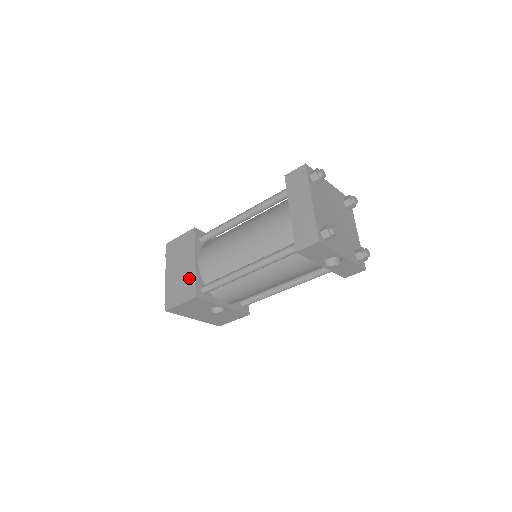
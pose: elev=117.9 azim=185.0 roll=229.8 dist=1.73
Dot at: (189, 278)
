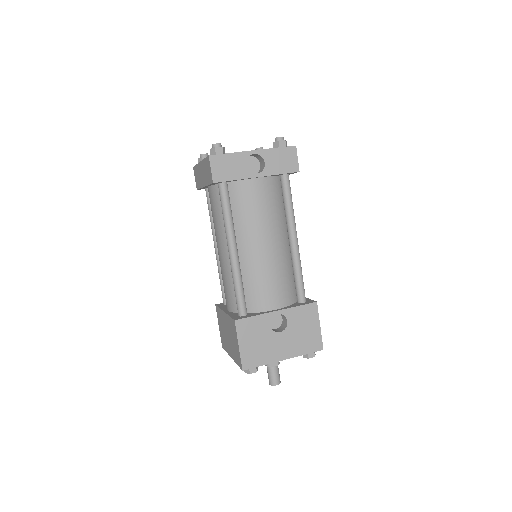
Dot at: (229, 325)
